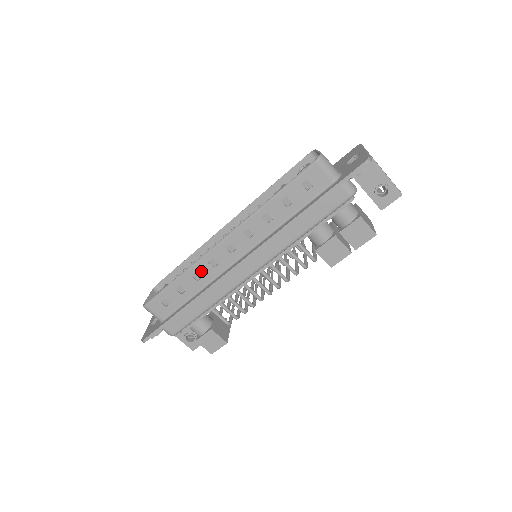
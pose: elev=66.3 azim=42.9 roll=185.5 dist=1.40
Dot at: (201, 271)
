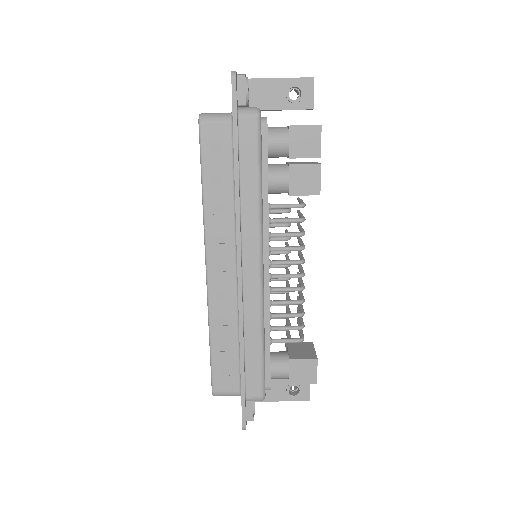
Dot at: (220, 313)
